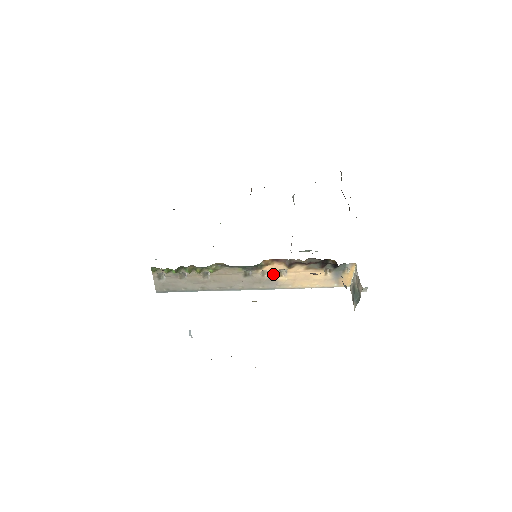
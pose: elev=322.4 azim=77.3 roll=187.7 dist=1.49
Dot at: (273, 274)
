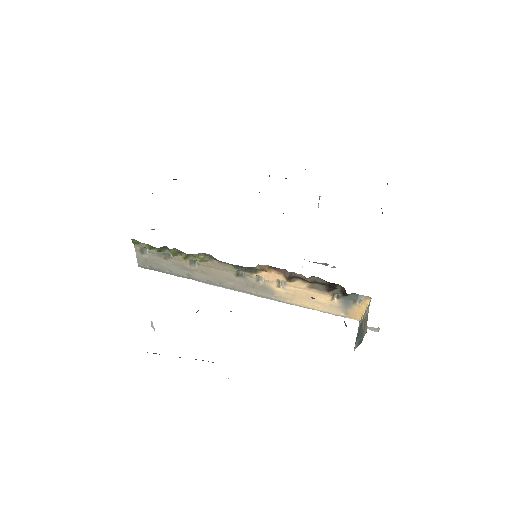
Dot at: (269, 282)
